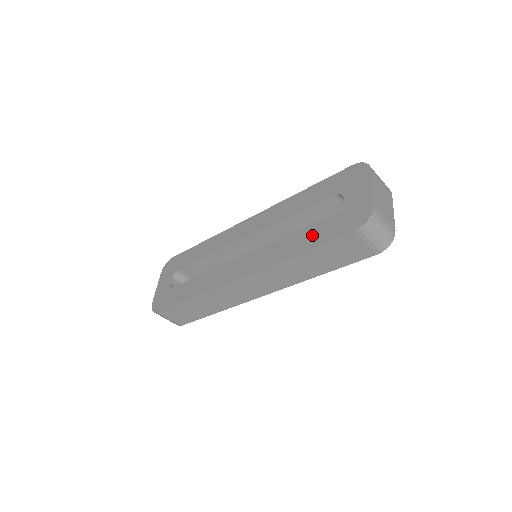
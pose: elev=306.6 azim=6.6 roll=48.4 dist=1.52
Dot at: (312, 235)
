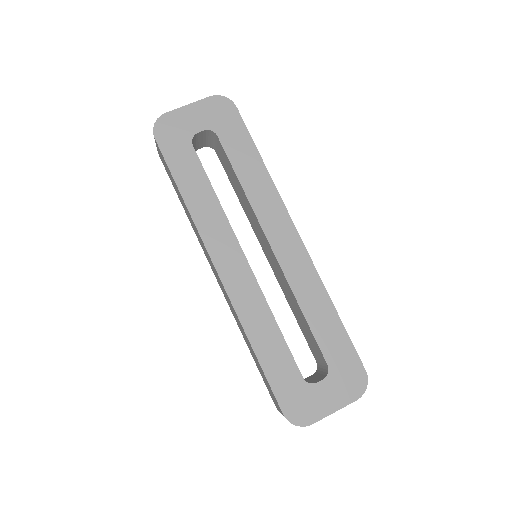
Dot at: (277, 359)
